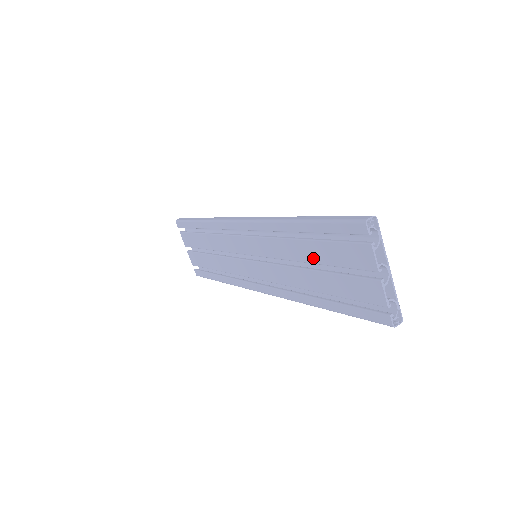
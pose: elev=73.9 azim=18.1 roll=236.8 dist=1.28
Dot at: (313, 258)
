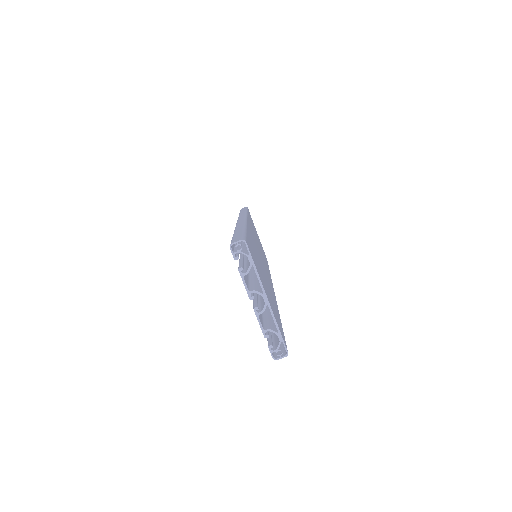
Dot at: occluded
